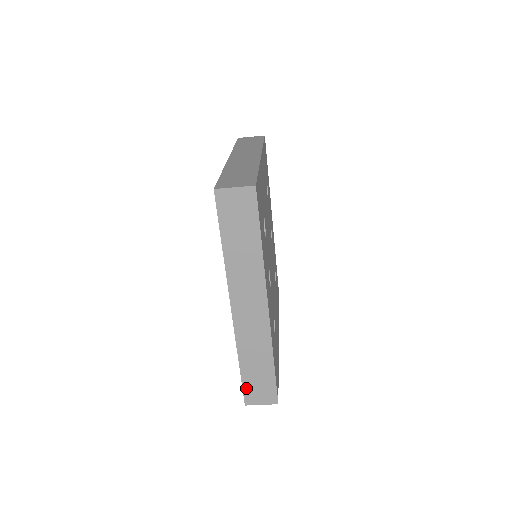
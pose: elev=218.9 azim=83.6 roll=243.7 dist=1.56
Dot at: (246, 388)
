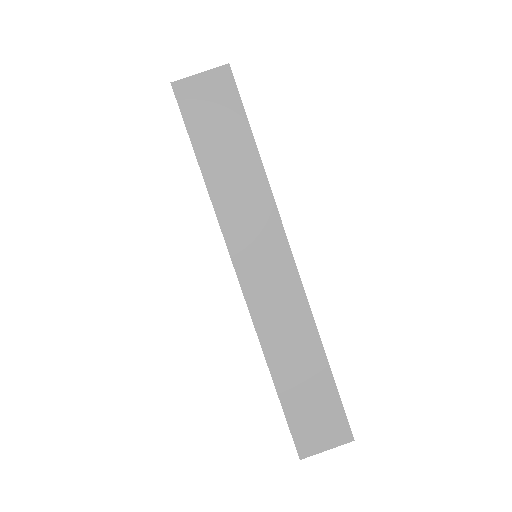
Dot at: occluded
